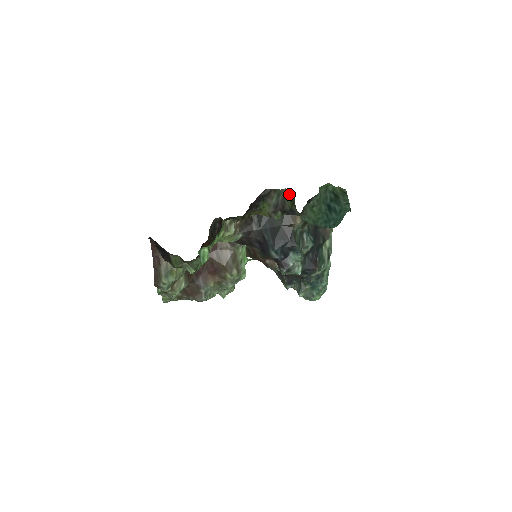
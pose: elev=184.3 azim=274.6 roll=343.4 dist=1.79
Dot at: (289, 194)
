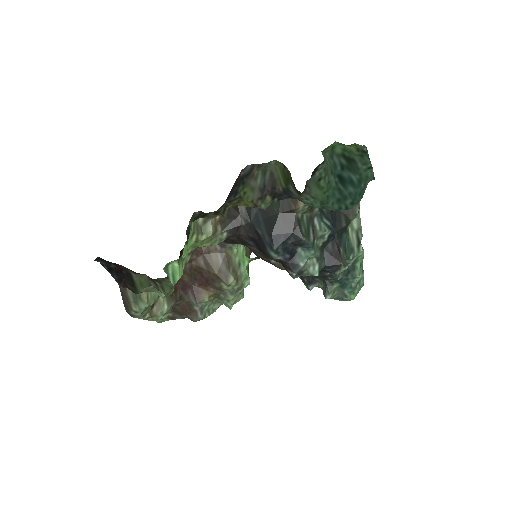
Dot at: (280, 168)
